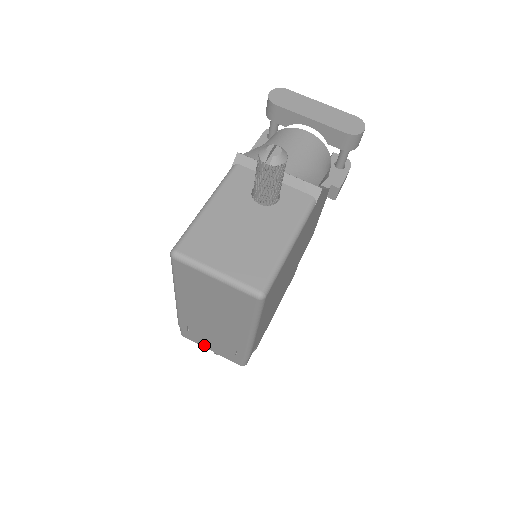
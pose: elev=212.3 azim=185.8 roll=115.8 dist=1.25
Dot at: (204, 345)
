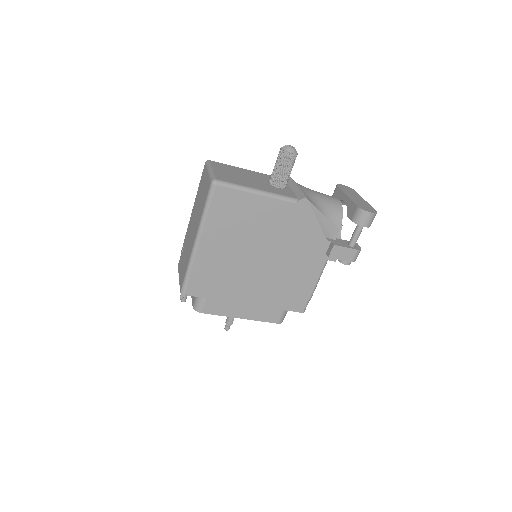
Dot at: (180, 271)
